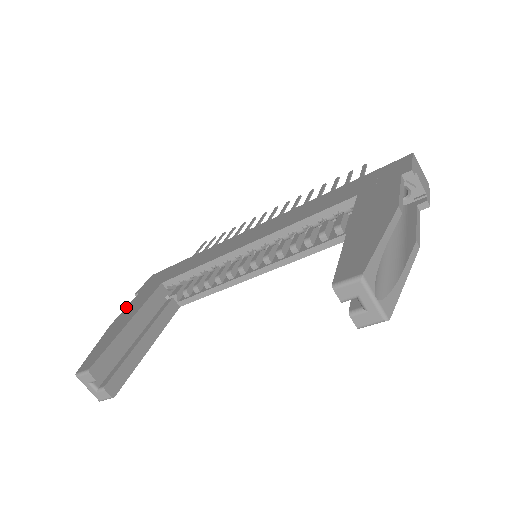
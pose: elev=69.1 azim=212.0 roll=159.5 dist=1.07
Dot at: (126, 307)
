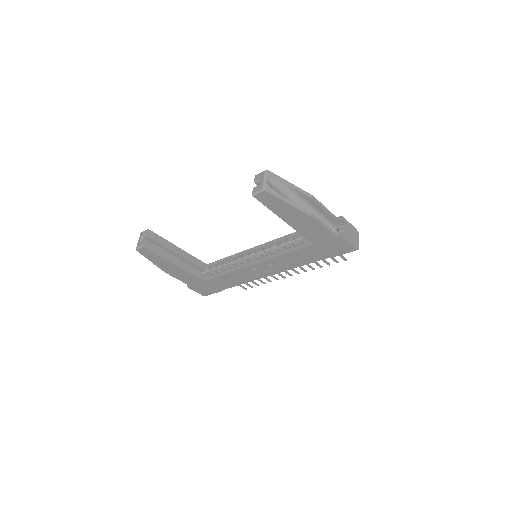
Dot at: occluded
